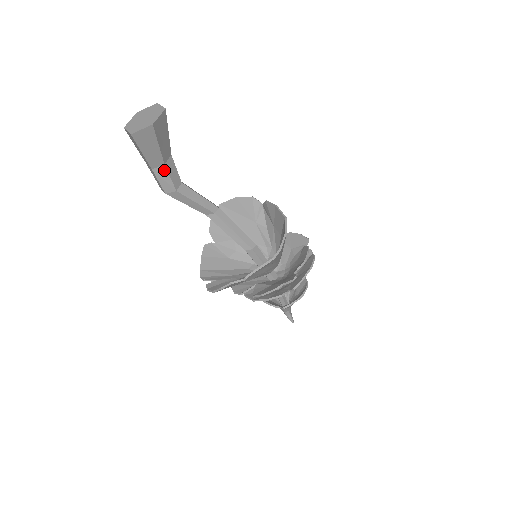
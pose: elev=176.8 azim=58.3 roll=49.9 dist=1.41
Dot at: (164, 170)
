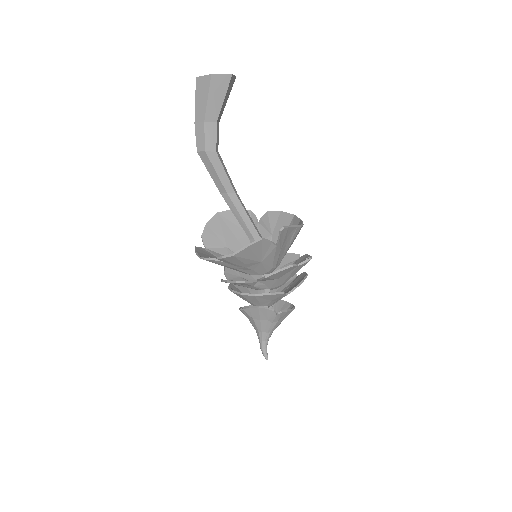
Dot at: (214, 127)
